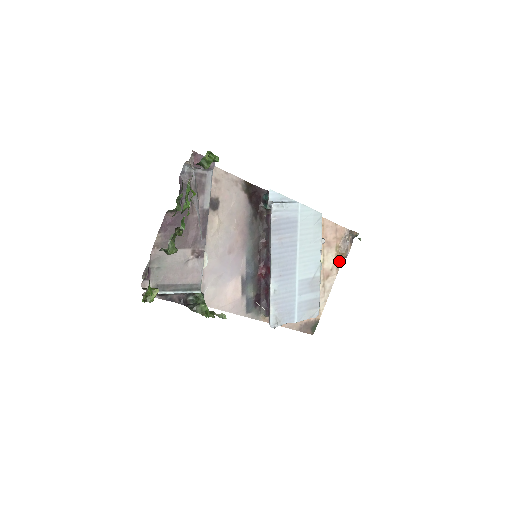
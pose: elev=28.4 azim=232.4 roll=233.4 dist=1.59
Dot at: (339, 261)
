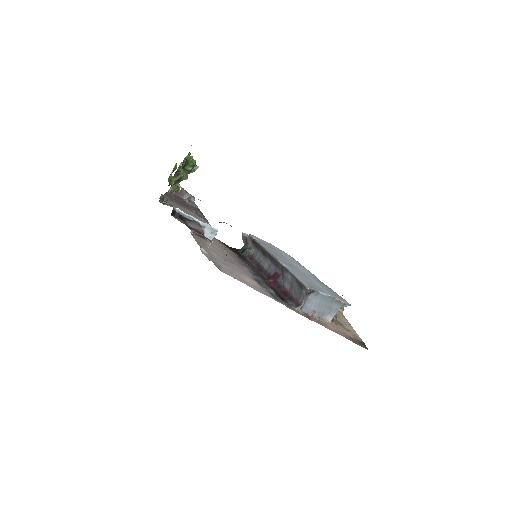
Dot at: (340, 313)
